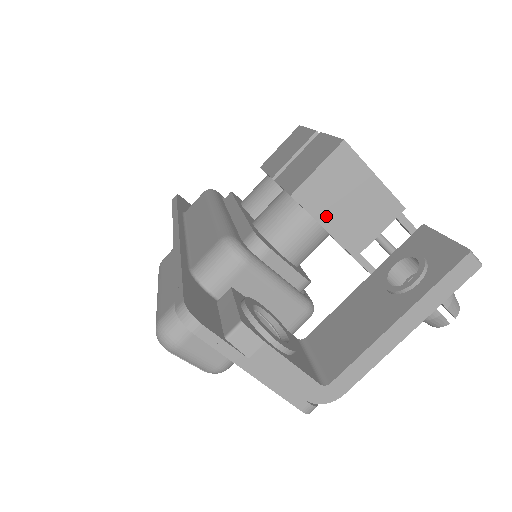
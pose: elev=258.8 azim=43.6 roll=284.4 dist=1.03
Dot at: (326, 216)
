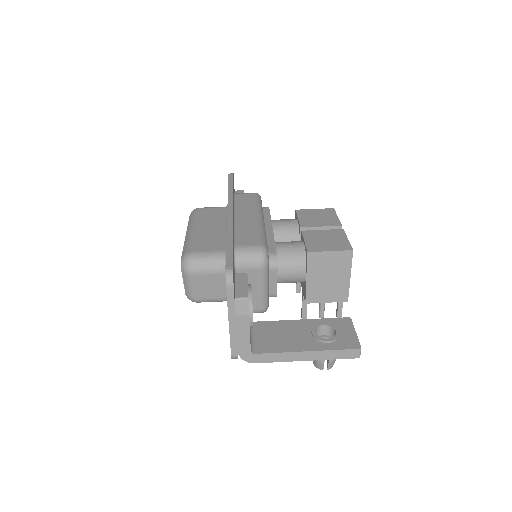
Dot at: (313, 274)
